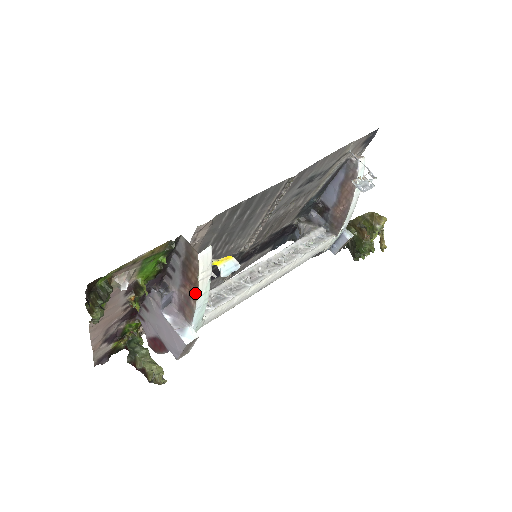
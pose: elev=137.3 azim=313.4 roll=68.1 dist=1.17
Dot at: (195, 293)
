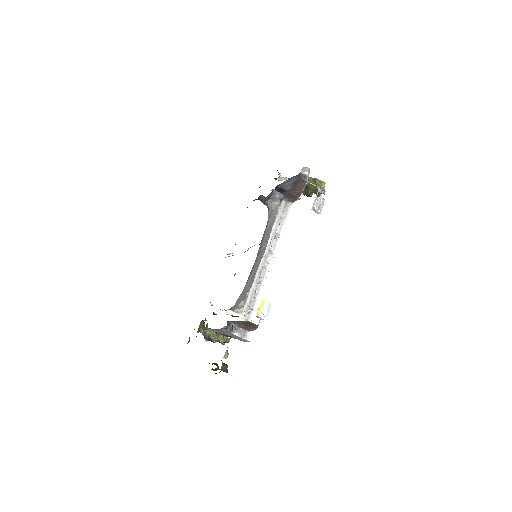
Dot at: (254, 329)
